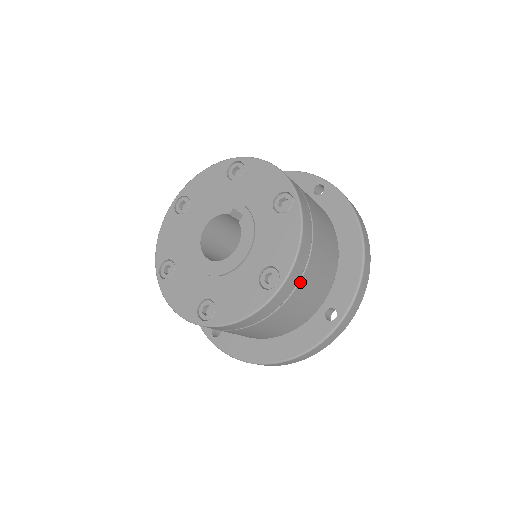
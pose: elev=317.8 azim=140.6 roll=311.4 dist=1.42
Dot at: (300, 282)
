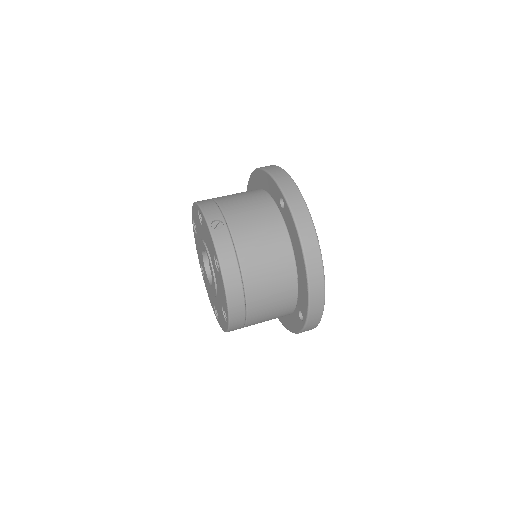
Dot at: (248, 315)
